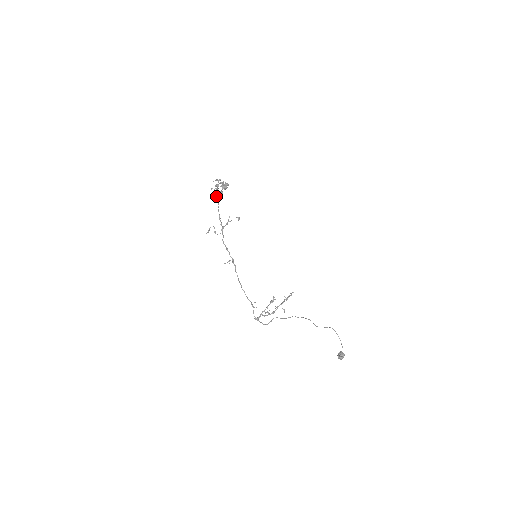
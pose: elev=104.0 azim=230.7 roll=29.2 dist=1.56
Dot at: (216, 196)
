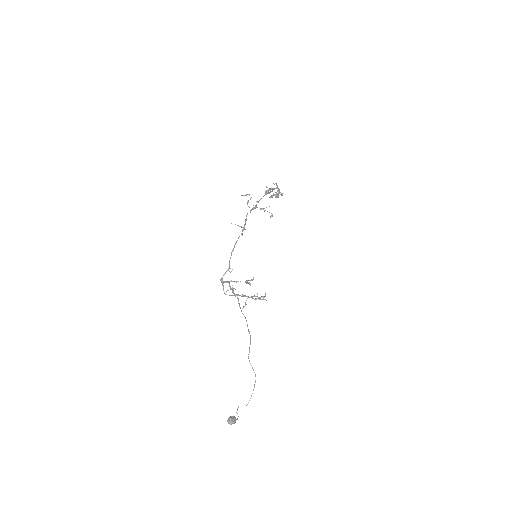
Dot at: occluded
